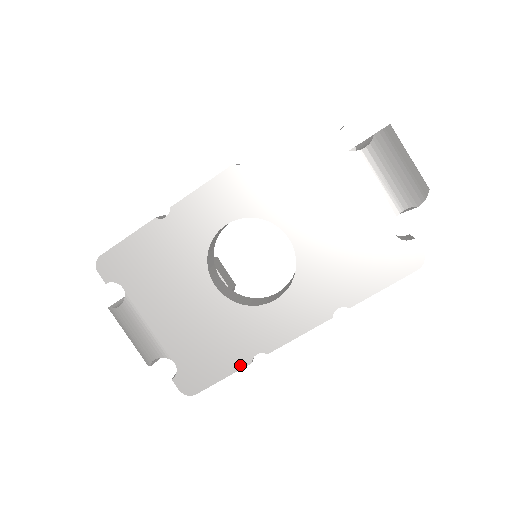
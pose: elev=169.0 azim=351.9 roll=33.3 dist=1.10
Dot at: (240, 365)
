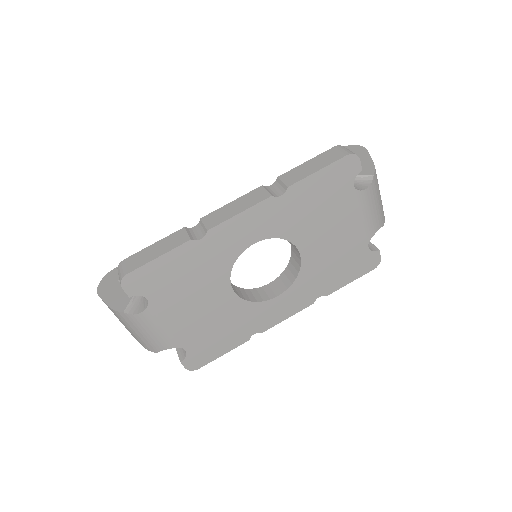
Dot at: (240, 343)
